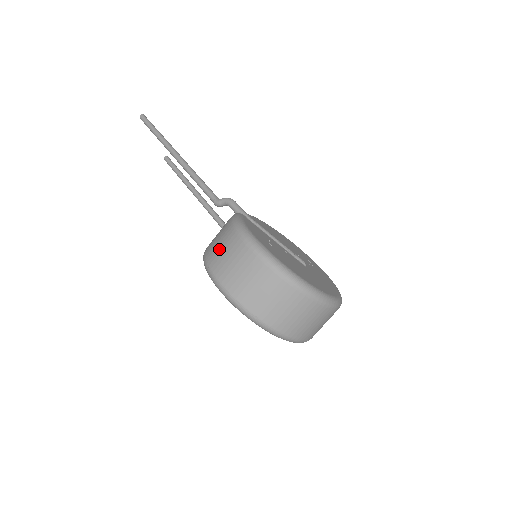
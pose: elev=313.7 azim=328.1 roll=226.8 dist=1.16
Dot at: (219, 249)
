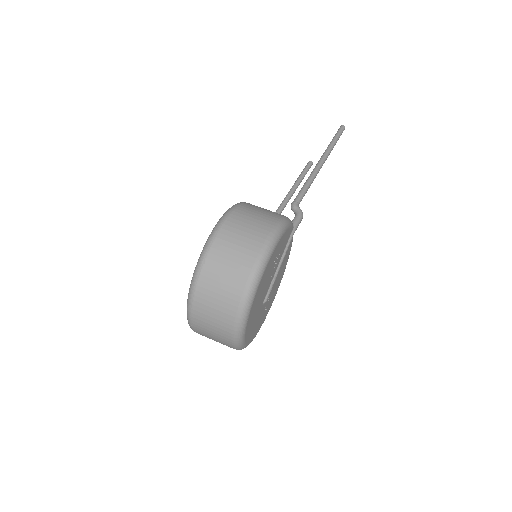
Dot at: (256, 211)
